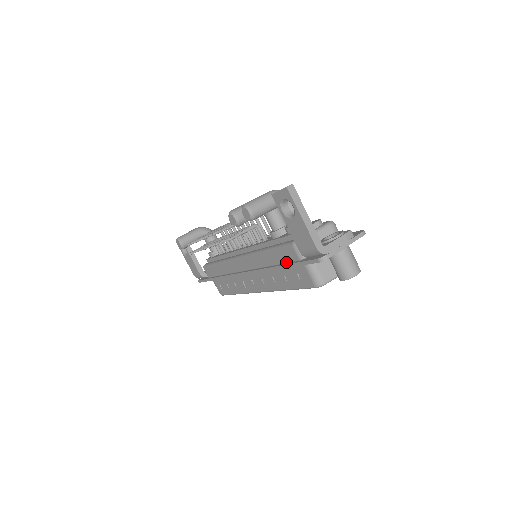
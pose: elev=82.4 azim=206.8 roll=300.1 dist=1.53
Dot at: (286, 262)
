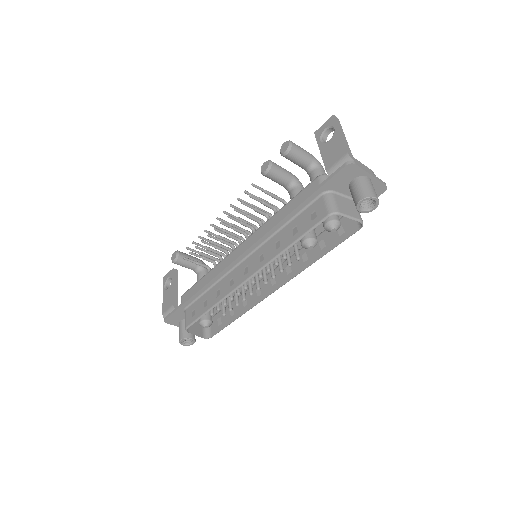
Dot at: (303, 202)
